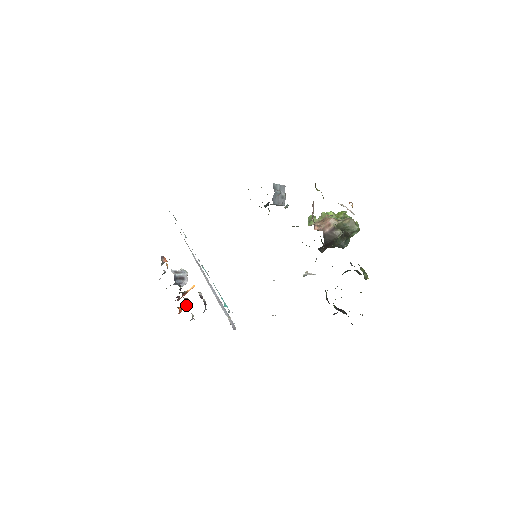
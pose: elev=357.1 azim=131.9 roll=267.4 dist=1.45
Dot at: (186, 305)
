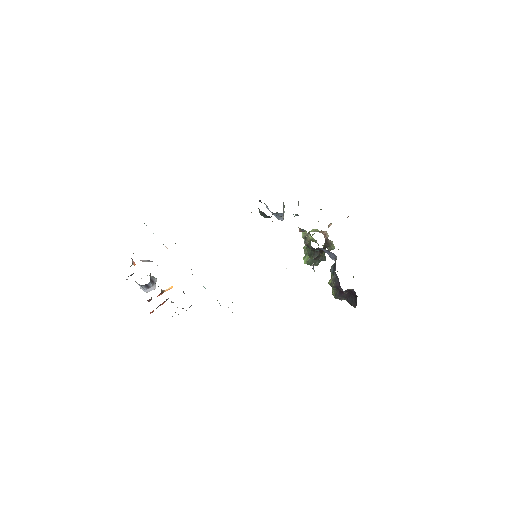
Dot at: (162, 304)
